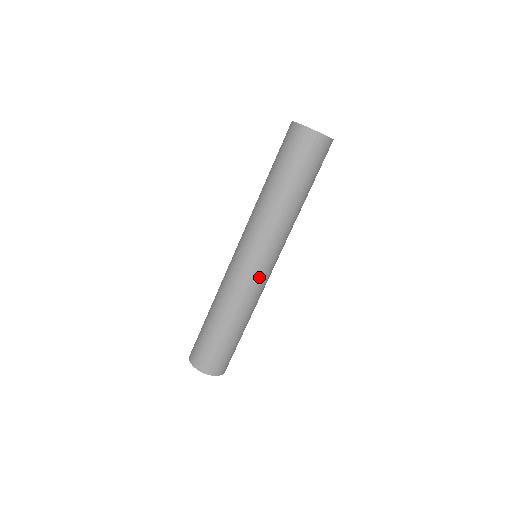
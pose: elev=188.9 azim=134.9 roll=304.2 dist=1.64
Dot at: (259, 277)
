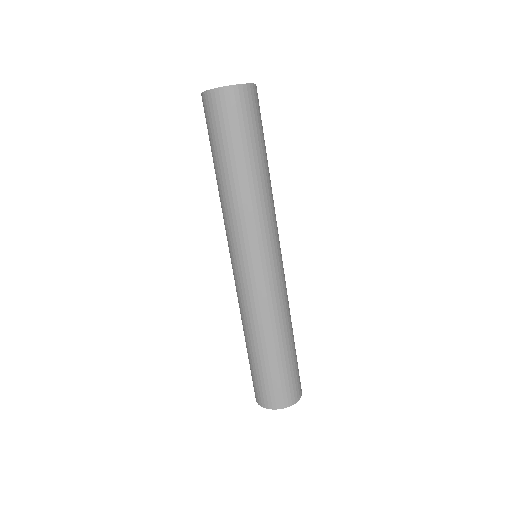
Dot at: (283, 269)
